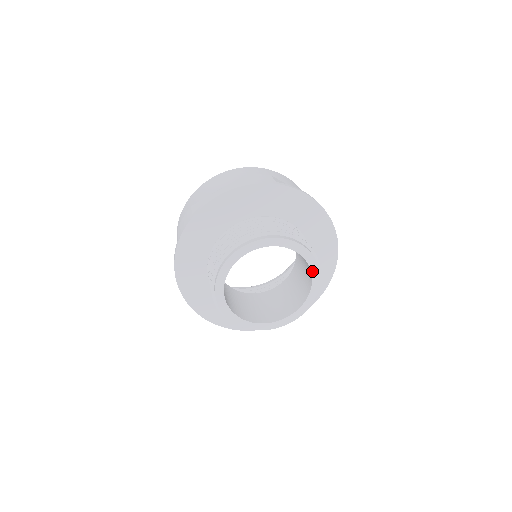
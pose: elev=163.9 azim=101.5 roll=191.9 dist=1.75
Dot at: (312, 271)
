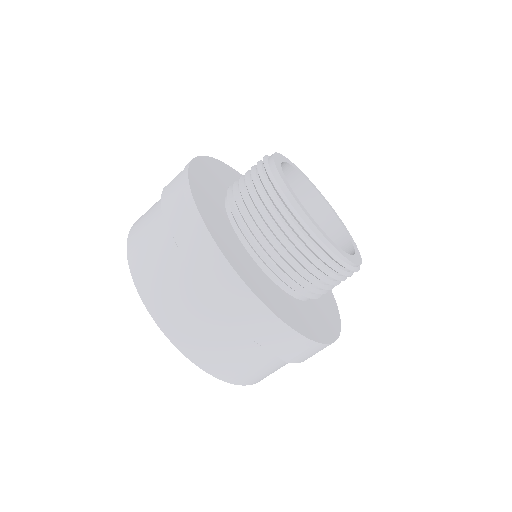
Dot at: (330, 208)
